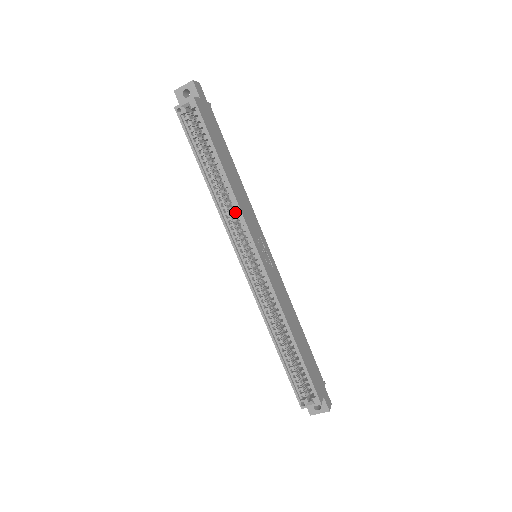
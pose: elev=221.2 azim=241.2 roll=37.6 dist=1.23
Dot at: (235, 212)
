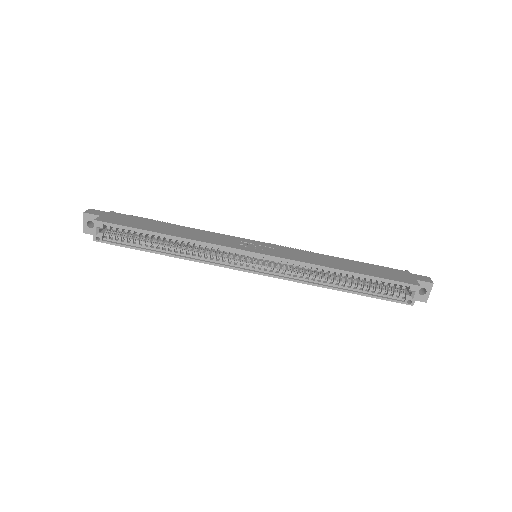
Dot at: (208, 249)
